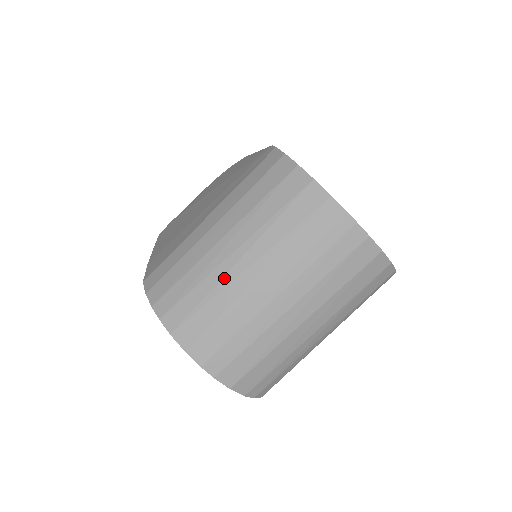
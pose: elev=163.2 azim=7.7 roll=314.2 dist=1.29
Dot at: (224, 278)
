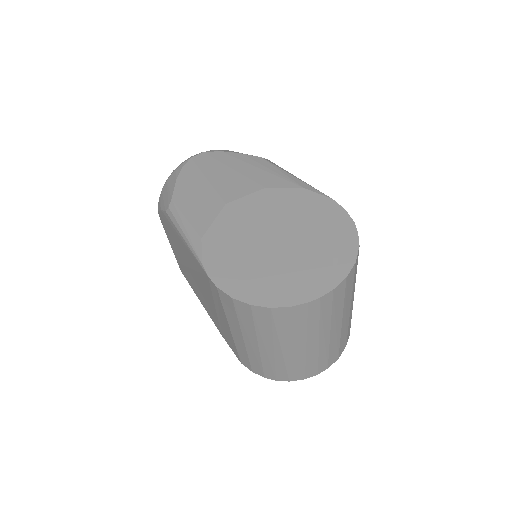
Dot at: (284, 358)
